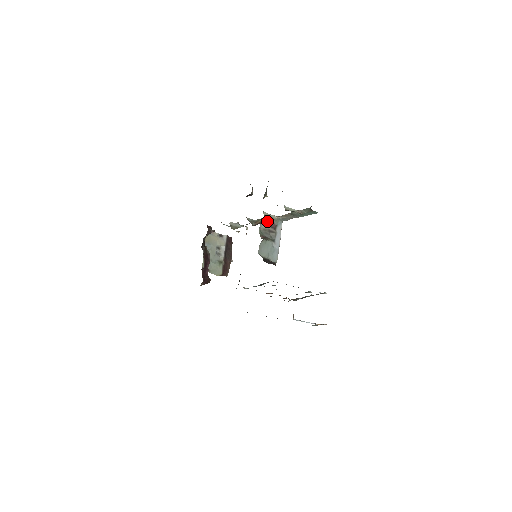
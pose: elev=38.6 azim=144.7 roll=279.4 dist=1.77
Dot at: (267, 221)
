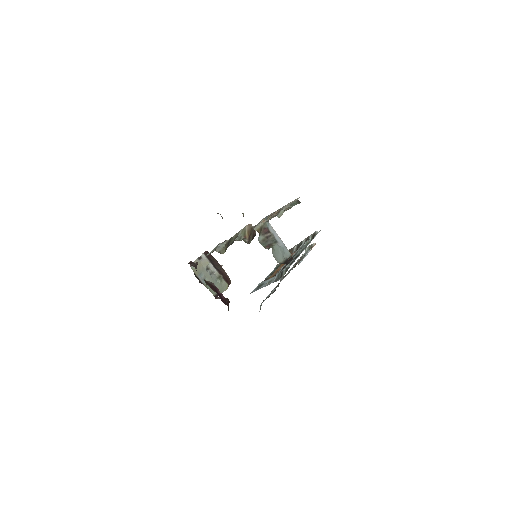
Dot at: (260, 232)
